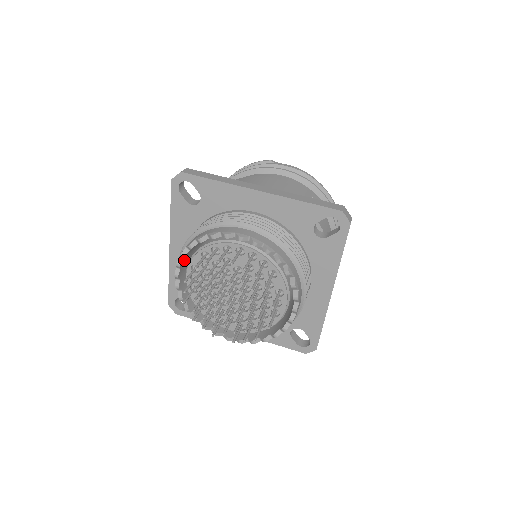
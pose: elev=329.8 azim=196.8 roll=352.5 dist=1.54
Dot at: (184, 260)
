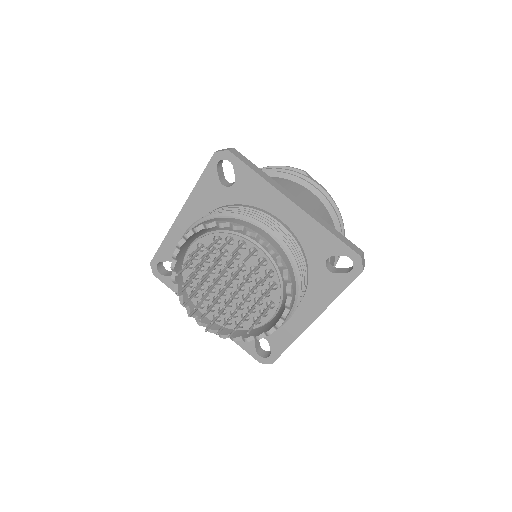
Dot at: (193, 234)
